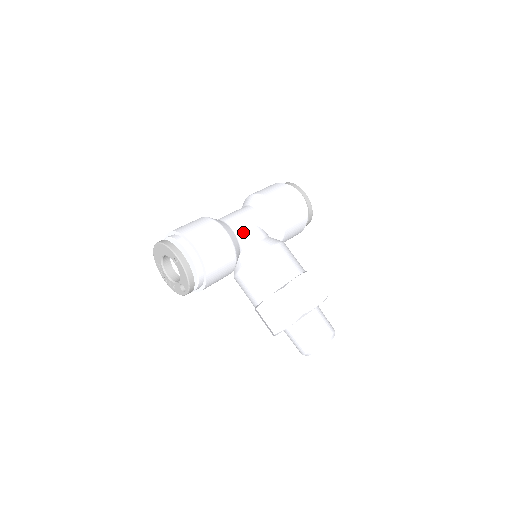
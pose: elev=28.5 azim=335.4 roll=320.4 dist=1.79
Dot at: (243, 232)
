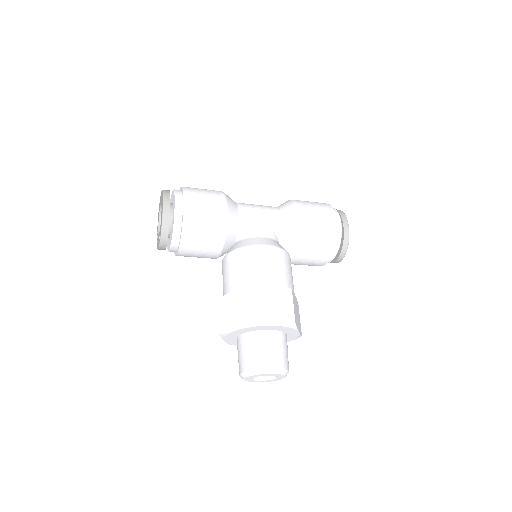
Dot at: (249, 221)
